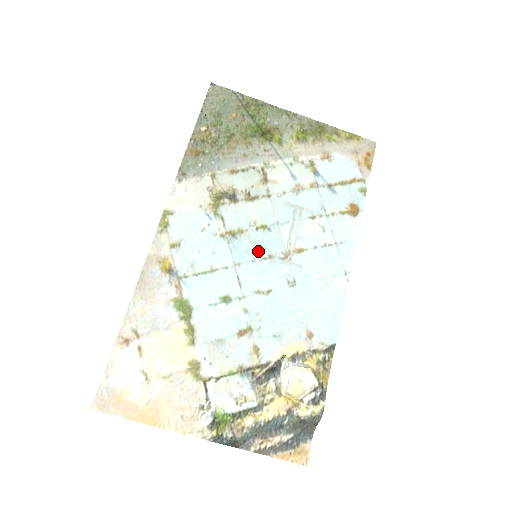
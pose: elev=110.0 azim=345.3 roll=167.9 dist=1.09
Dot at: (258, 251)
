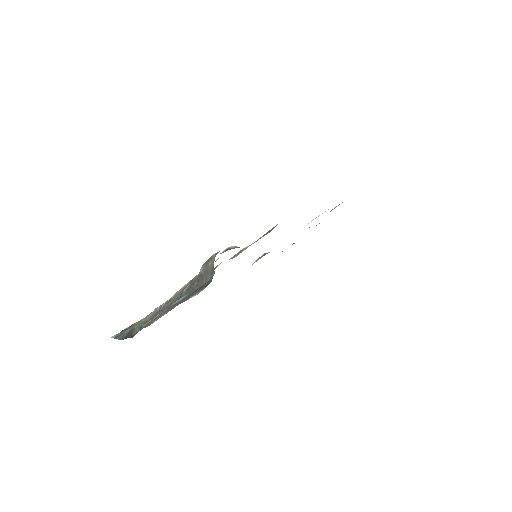
Dot at: occluded
